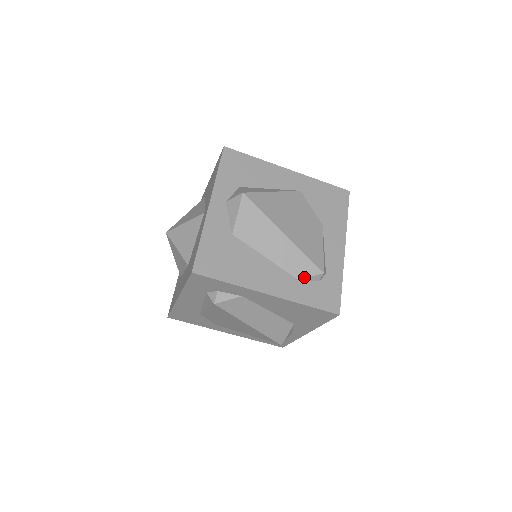
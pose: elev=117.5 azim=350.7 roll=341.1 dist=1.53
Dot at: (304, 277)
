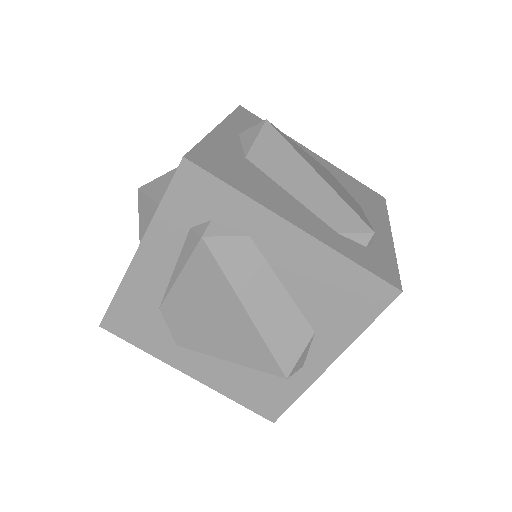
Dot at: (346, 231)
